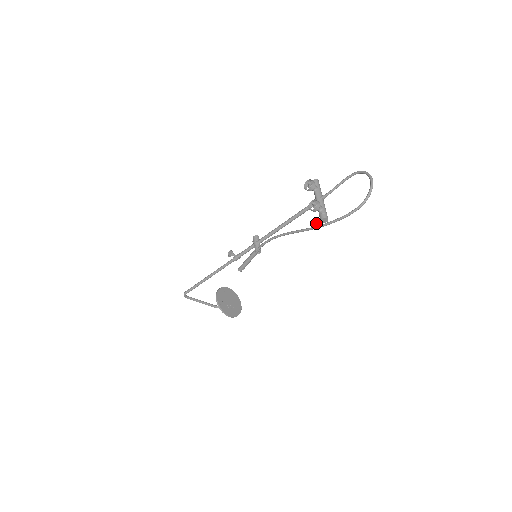
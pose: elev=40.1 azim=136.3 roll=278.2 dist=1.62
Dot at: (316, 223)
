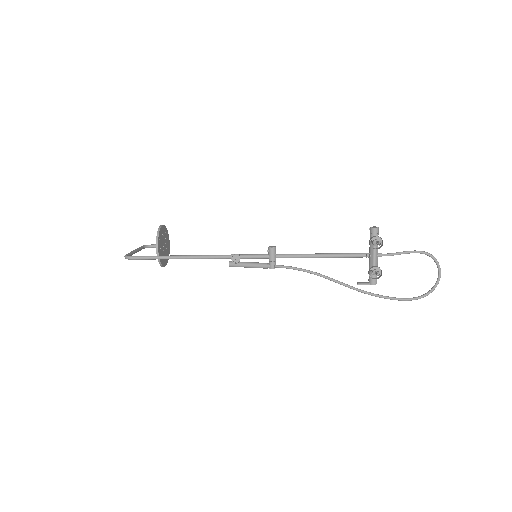
Dot at: (364, 284)
